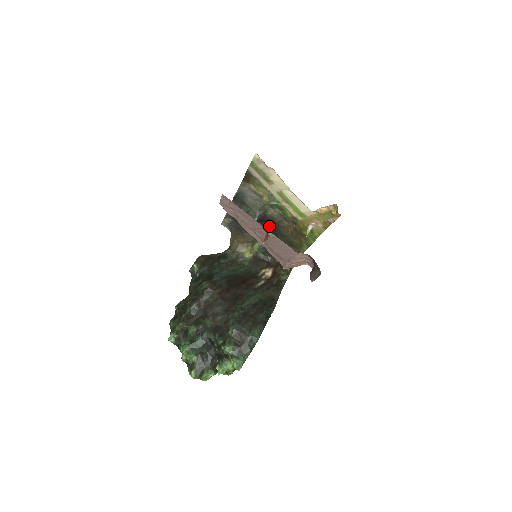
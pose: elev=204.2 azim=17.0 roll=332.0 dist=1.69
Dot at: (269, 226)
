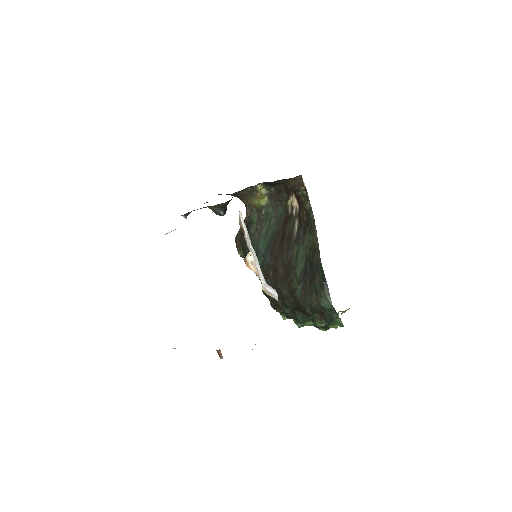
Dot at: occluded
